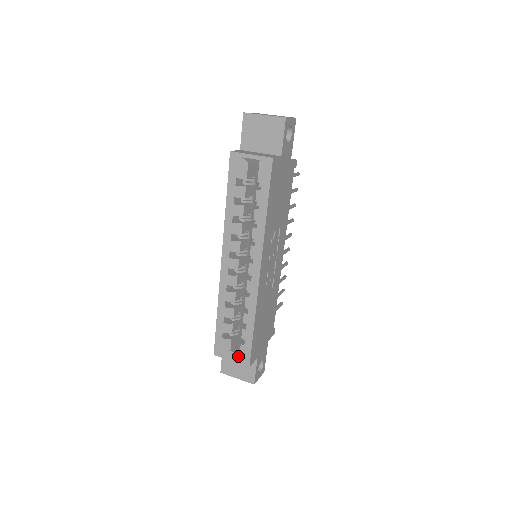
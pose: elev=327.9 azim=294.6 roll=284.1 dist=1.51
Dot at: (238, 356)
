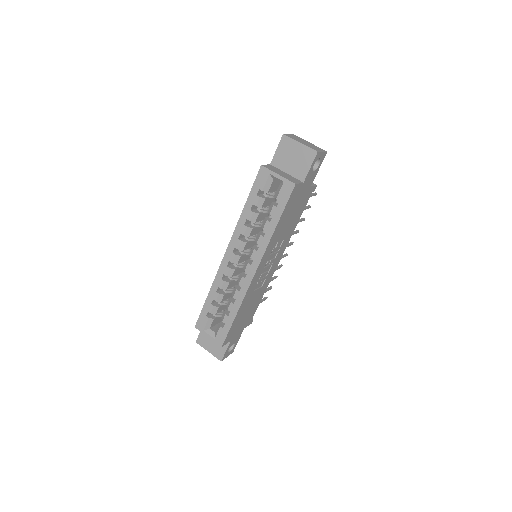
Dot at: (215, 335)
